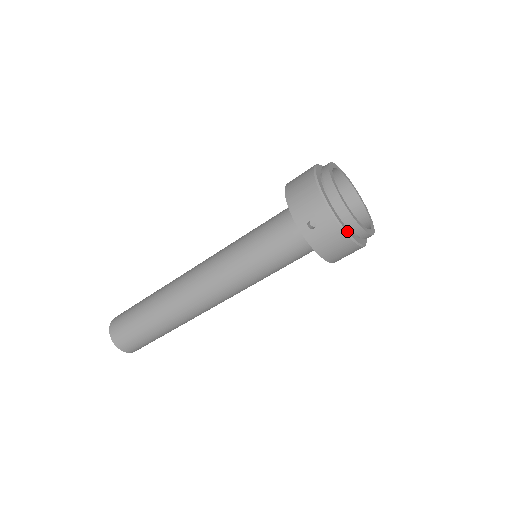
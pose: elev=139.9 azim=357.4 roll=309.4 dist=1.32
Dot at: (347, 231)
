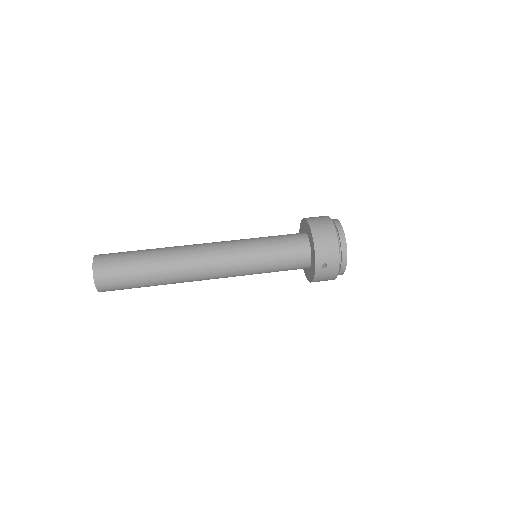
Dot at: occluded
